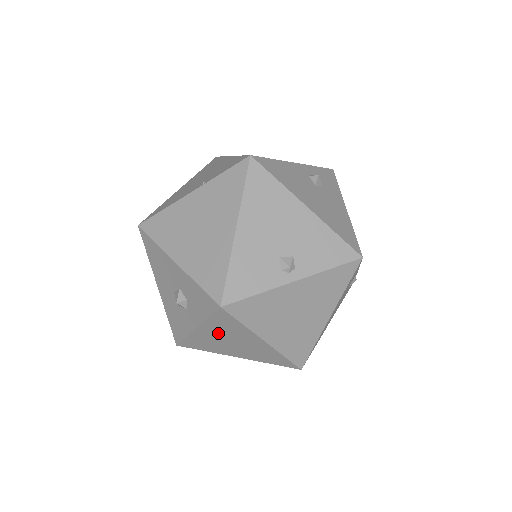
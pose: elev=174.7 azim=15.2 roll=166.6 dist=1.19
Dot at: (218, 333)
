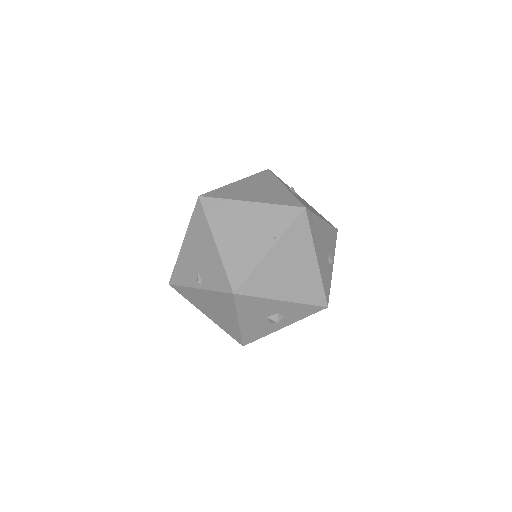
Dot at: occluded
